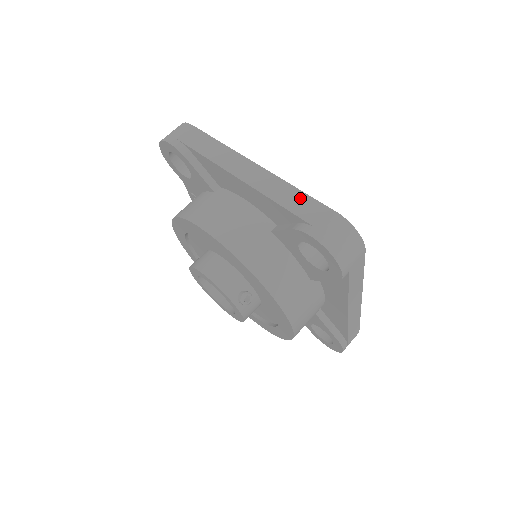
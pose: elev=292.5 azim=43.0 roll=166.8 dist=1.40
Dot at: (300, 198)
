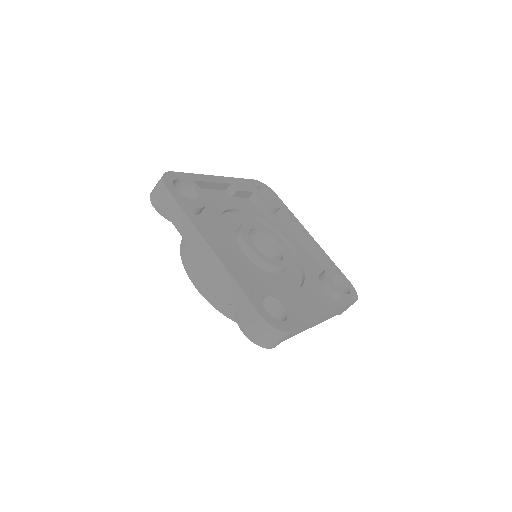
Dot at: (237, 293)
